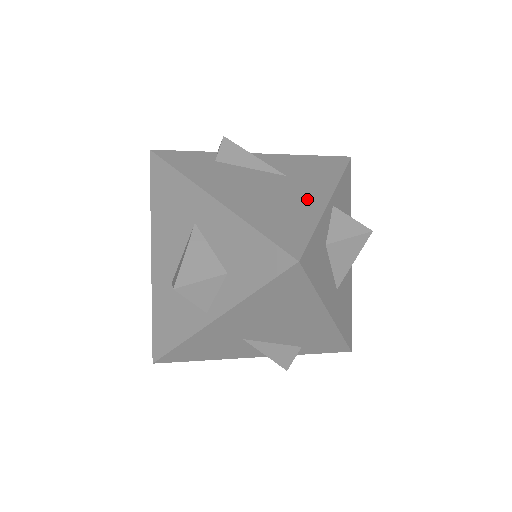
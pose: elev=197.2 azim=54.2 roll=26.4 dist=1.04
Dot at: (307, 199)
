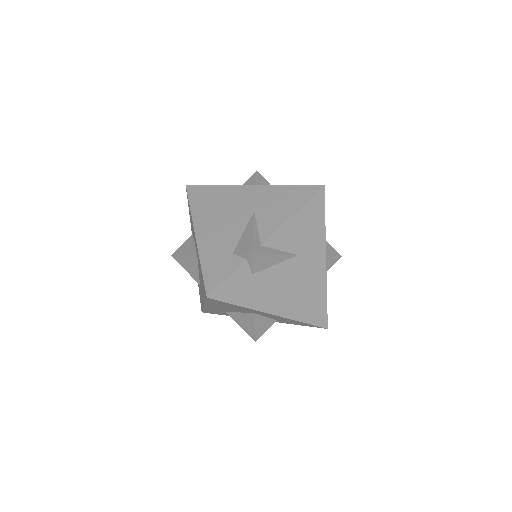
Dot at: (316, 274)
